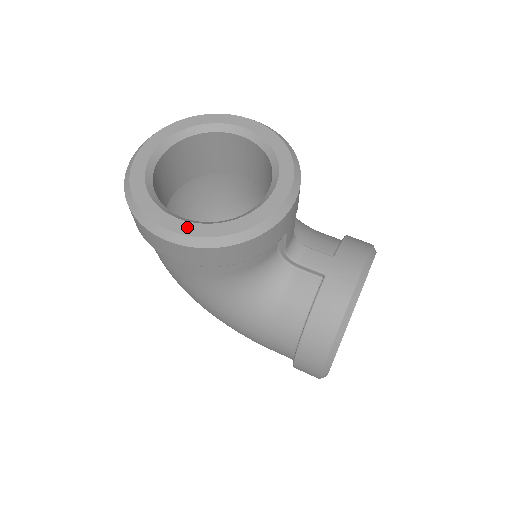
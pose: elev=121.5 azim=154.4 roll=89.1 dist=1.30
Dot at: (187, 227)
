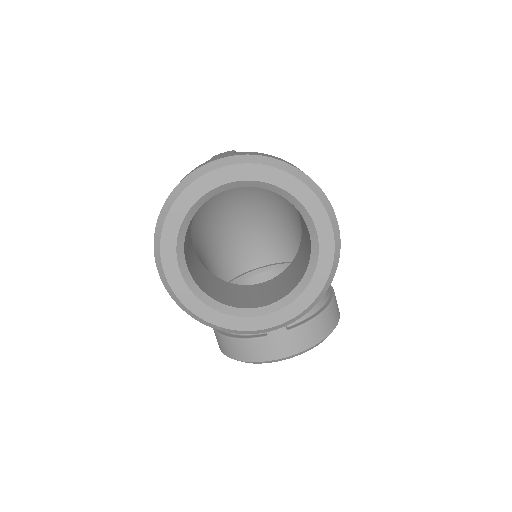
Dot at: (179, 285)
